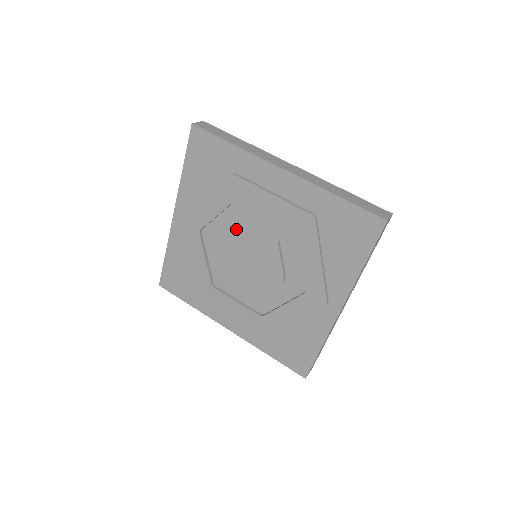
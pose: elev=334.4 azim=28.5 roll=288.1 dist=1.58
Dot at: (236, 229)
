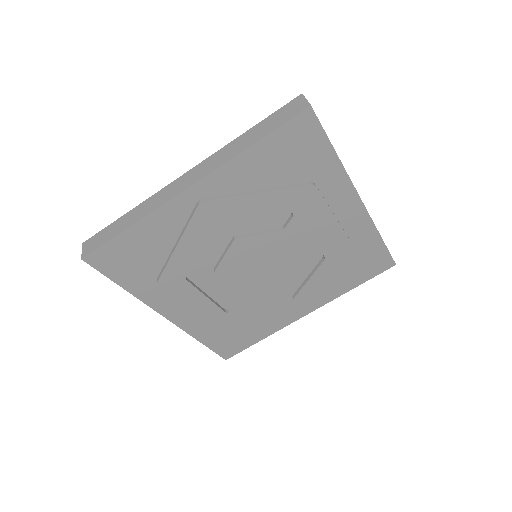
Dot at: (270, 234)
